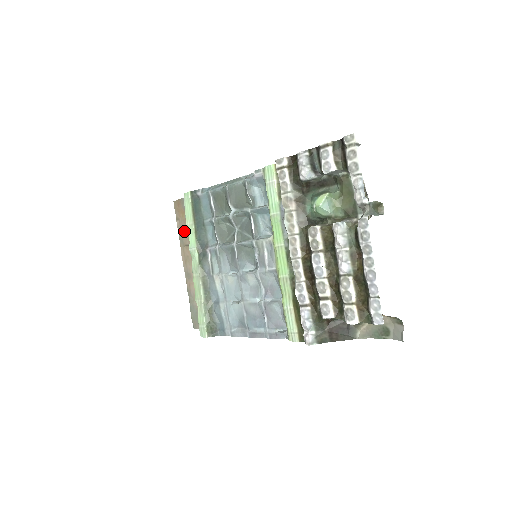
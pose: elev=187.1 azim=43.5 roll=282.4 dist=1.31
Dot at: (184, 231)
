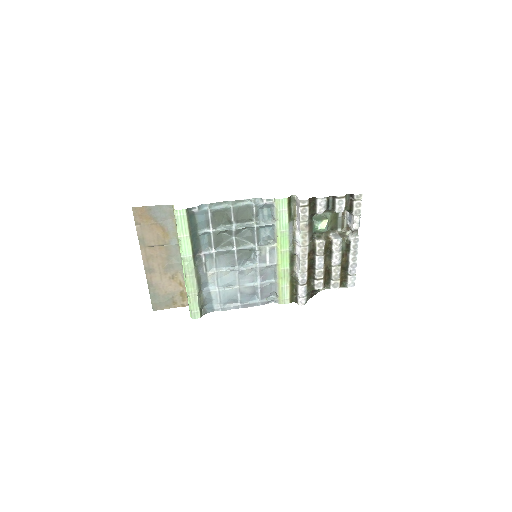
Dot at: (148, 234)
